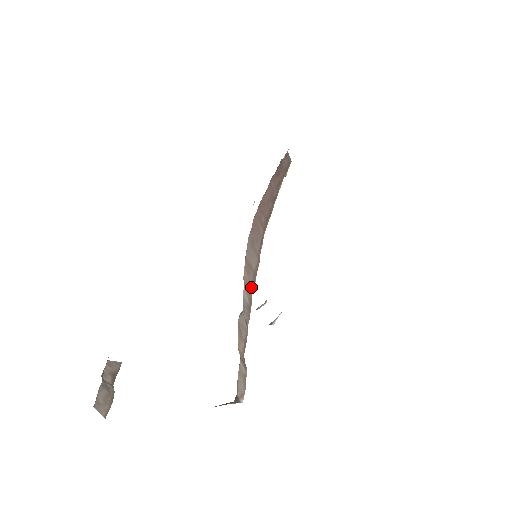
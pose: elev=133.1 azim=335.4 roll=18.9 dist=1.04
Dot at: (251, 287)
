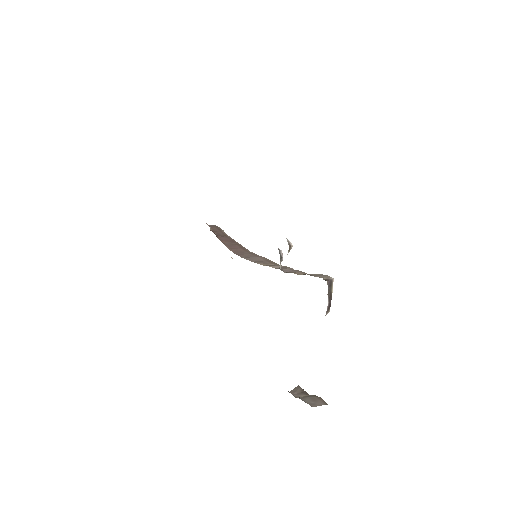
Dot at: (274, 264)
